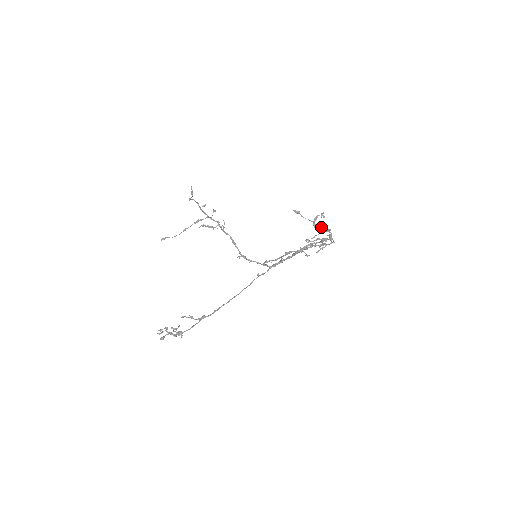
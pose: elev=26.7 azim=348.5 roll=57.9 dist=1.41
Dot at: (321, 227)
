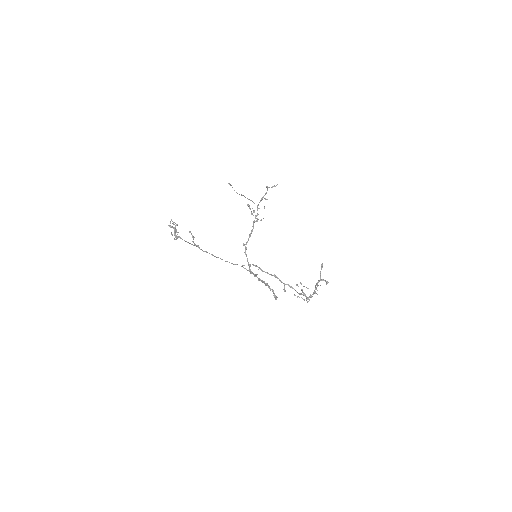
Dot at: occluded
